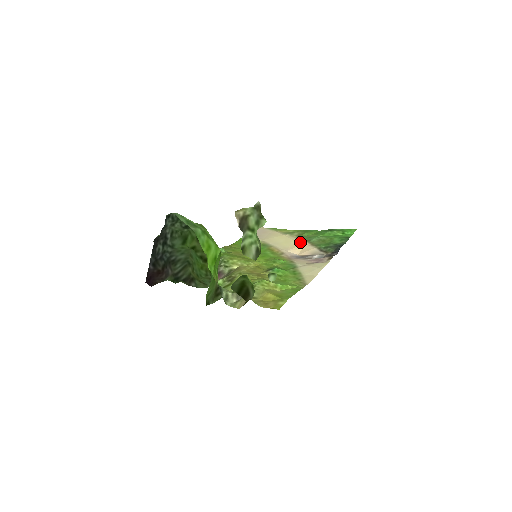
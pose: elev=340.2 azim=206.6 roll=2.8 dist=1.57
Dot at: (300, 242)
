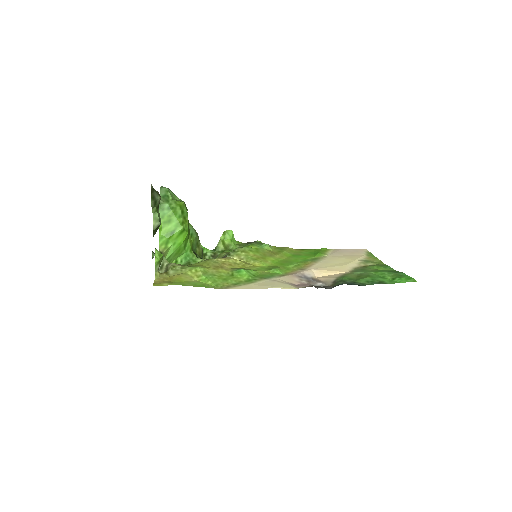
Dot at: (344, 269)
